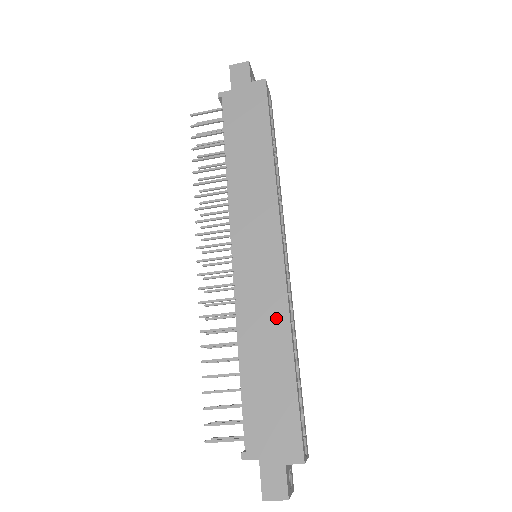
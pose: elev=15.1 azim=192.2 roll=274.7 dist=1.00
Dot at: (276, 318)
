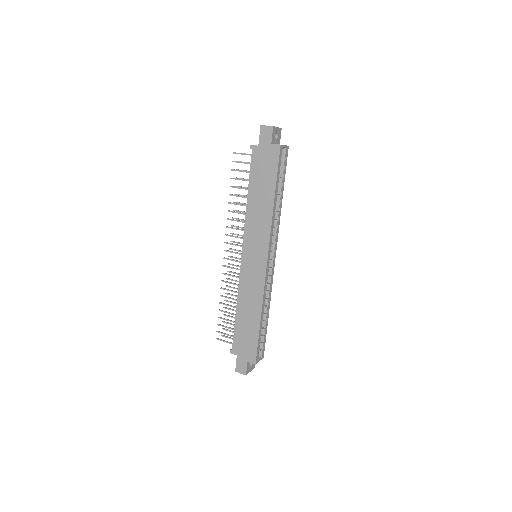
Dot at: (256, 297)
